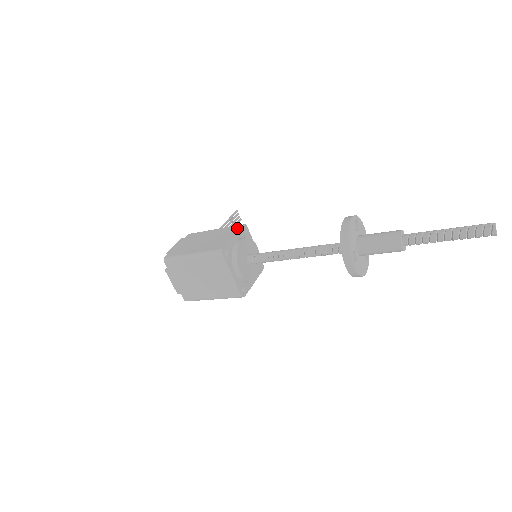
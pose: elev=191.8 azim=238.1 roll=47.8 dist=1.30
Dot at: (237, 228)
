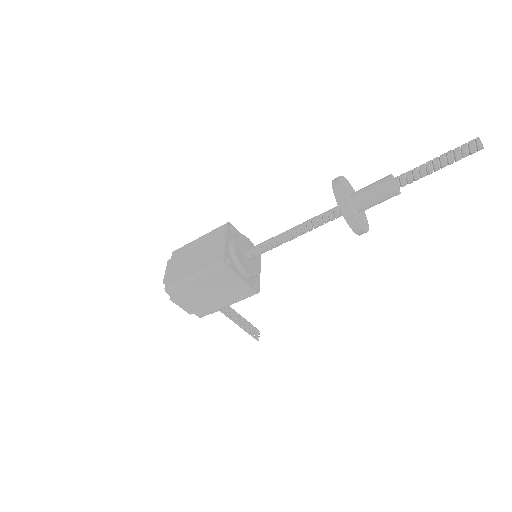
Dot at: occluded
